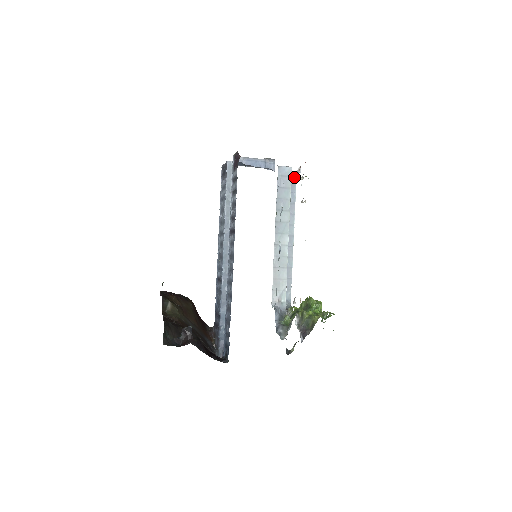
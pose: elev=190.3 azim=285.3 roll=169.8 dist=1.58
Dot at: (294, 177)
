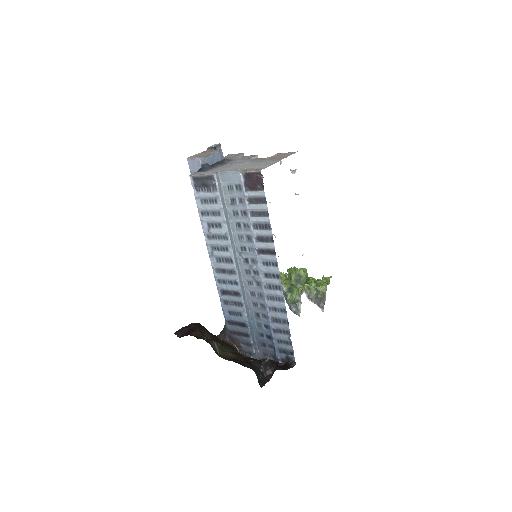
Dot at: occluded
